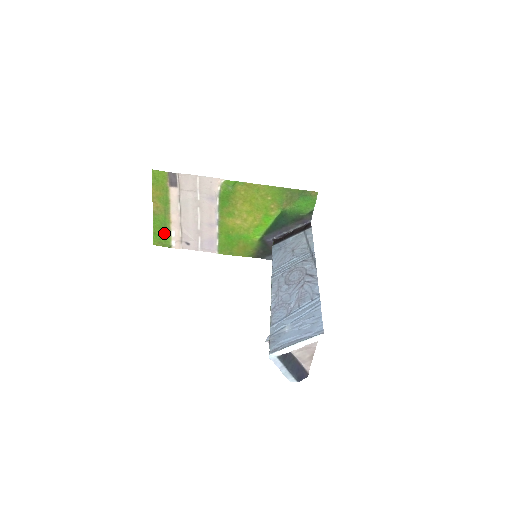
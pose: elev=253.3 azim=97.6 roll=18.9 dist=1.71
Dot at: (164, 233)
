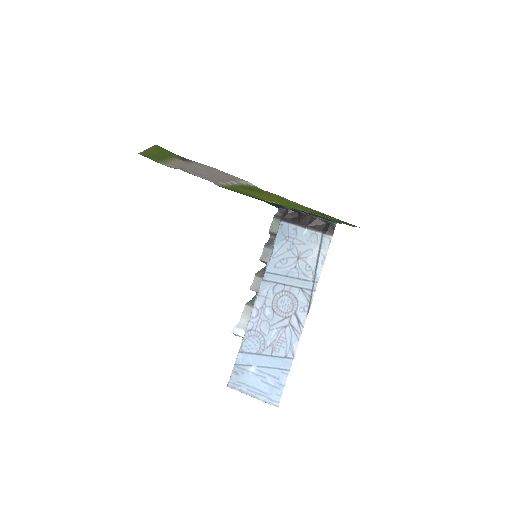
Dot at: (155, 159)
